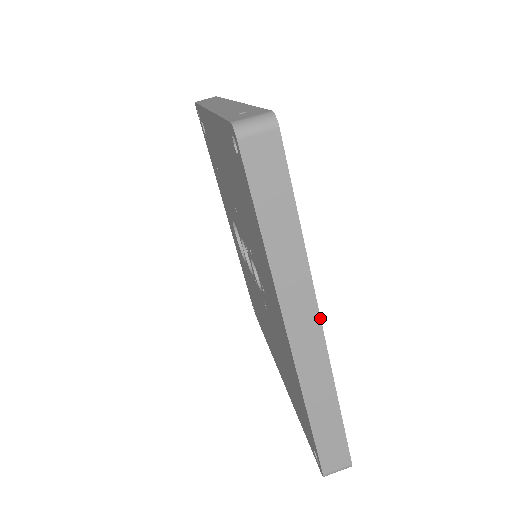
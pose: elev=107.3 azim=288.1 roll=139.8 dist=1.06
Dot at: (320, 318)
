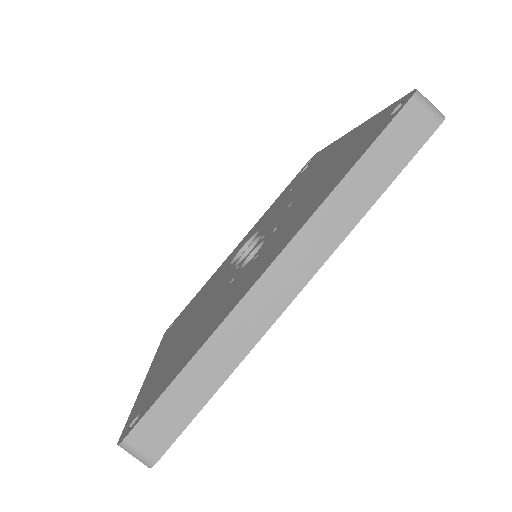
Dot at: (305, 285)
